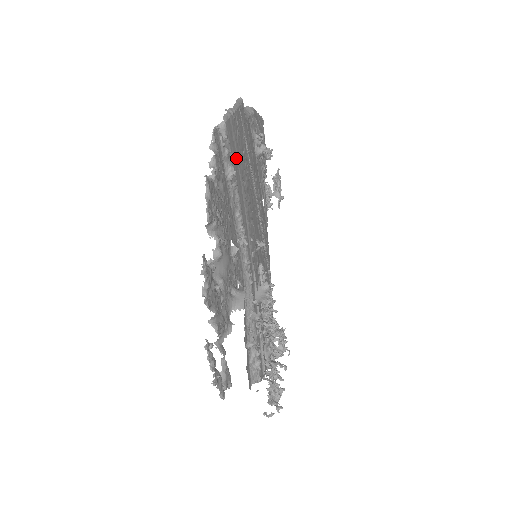
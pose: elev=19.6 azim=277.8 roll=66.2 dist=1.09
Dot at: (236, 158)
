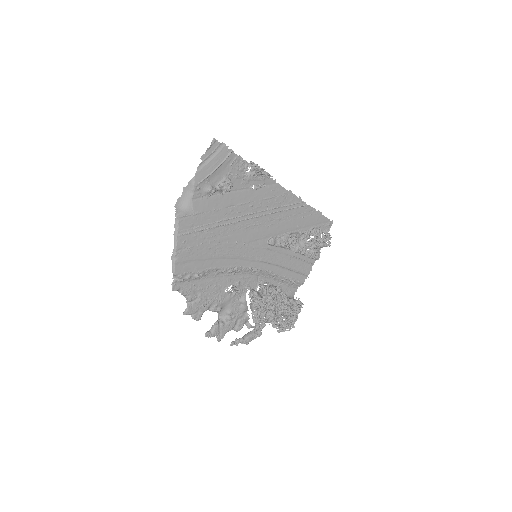
Dot at: (197, 262)
